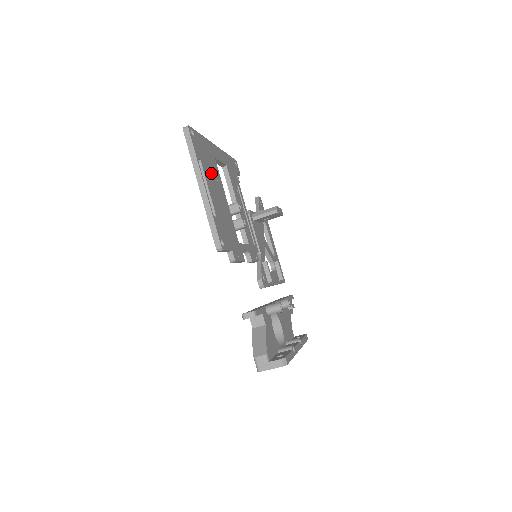
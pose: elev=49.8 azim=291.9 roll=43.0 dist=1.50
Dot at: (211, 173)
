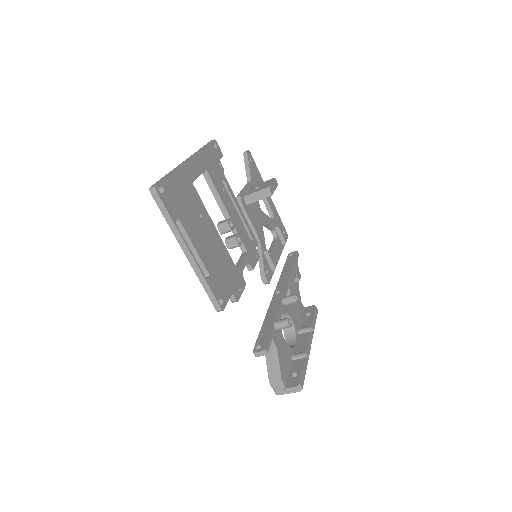
Dot at: (193, 217)
